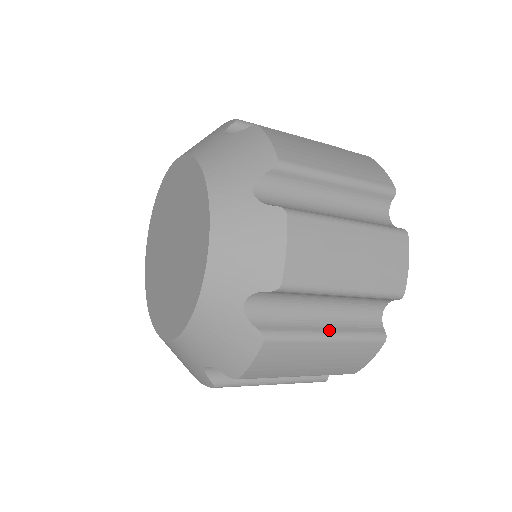
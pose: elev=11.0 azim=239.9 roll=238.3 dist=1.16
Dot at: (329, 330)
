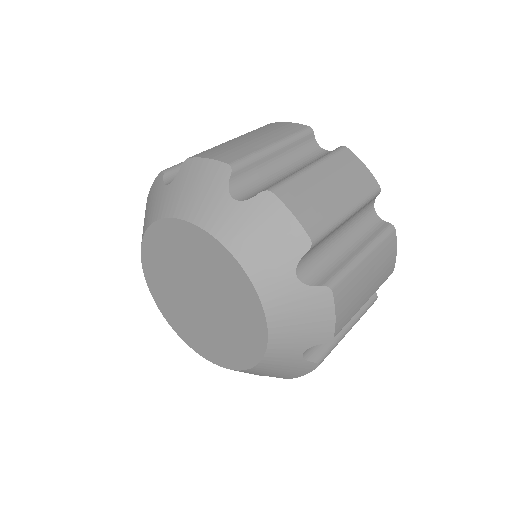
Dot at: occluded
